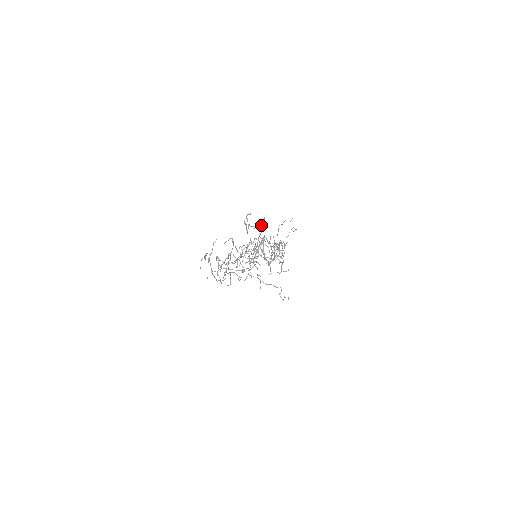
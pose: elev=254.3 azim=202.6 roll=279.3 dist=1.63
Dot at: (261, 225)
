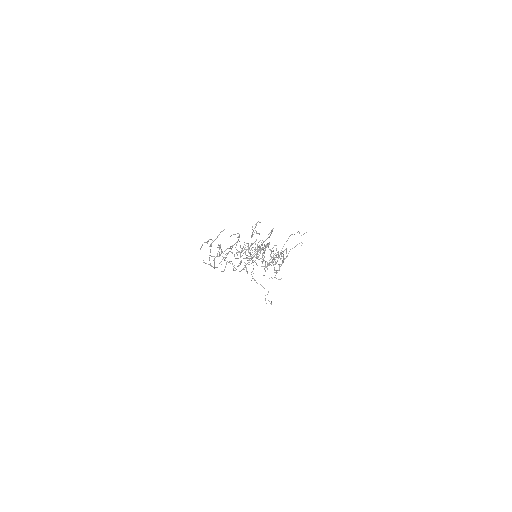
Dot at: occluded
